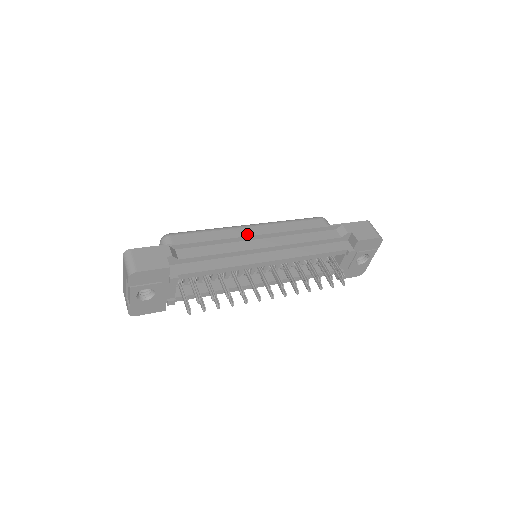
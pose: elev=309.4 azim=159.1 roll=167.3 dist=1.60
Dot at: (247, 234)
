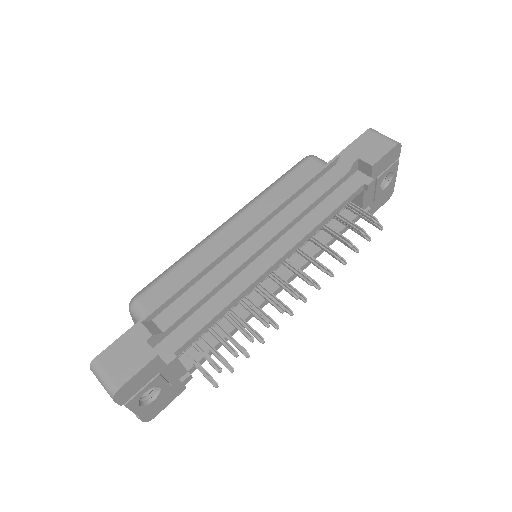
Dot at: (230, 238)
